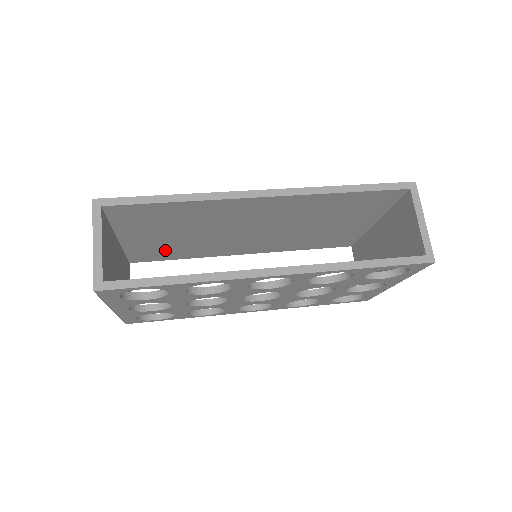
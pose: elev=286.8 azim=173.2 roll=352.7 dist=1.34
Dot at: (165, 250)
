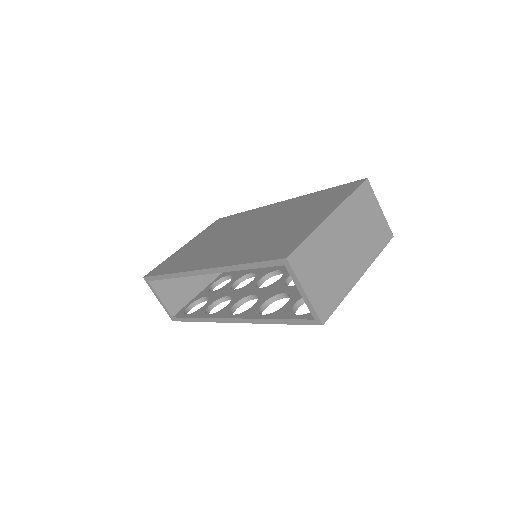
Dot at: occluded
